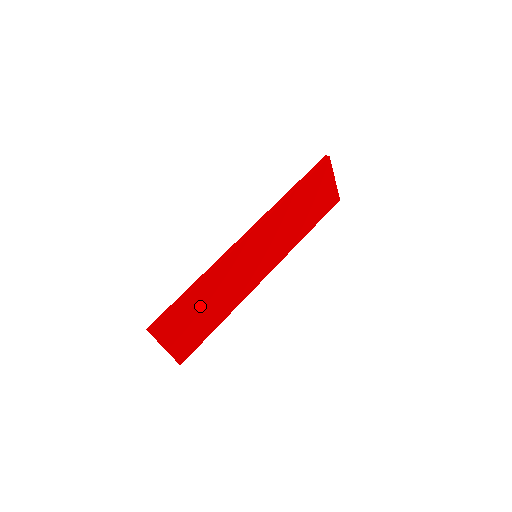
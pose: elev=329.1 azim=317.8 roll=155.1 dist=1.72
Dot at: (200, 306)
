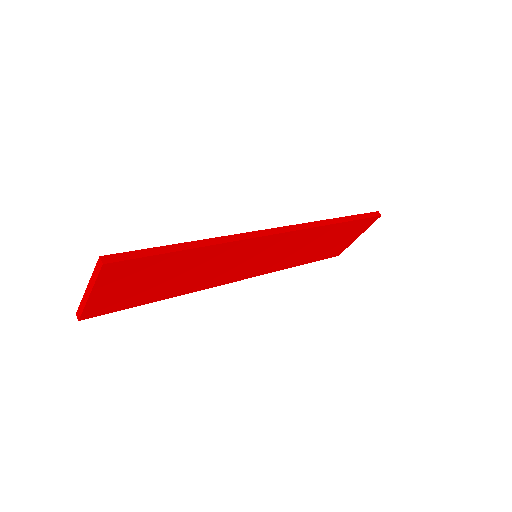
Dot at: (172, 270)
